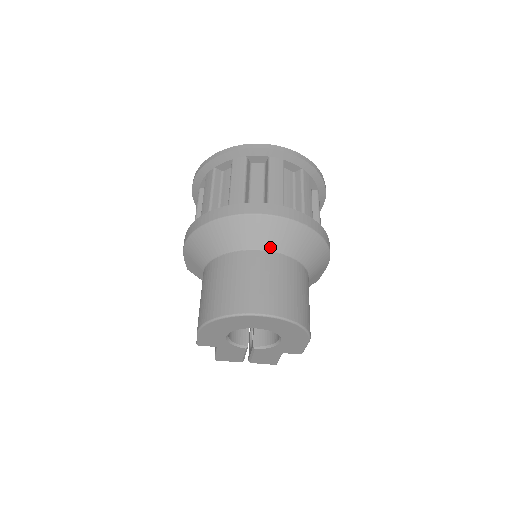
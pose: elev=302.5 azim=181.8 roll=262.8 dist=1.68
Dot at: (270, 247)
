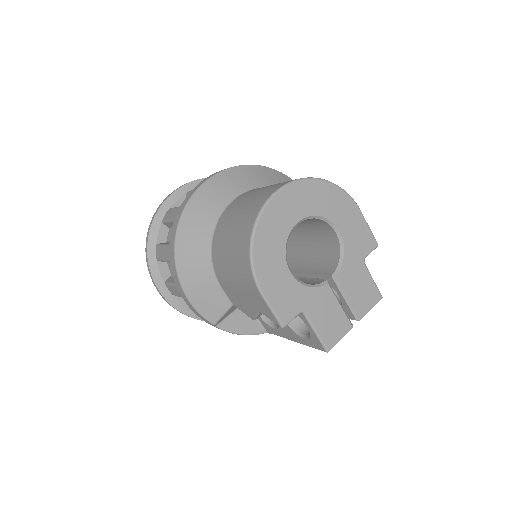
Dot at: (240, 191)
